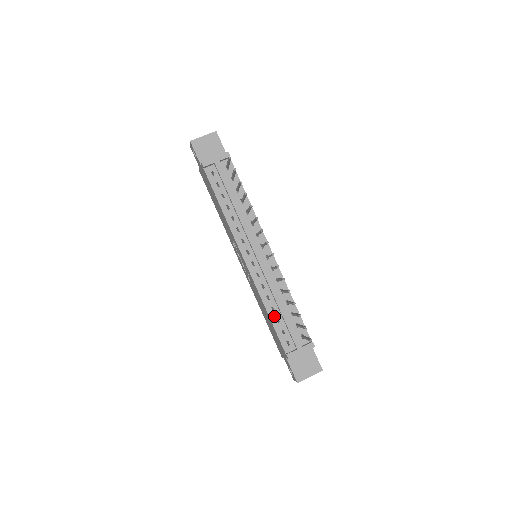
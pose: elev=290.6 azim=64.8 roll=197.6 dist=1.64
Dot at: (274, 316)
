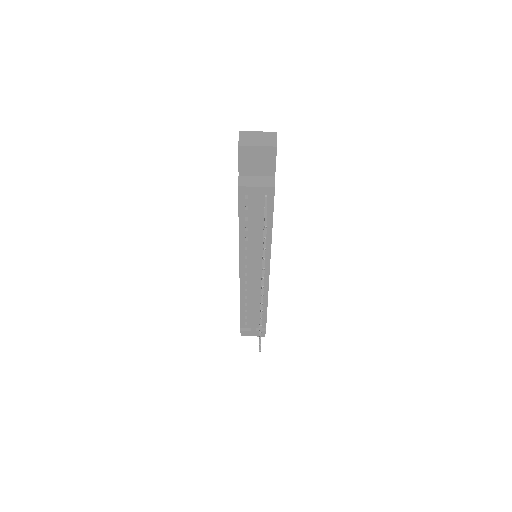
Dot at: (244, 308)
